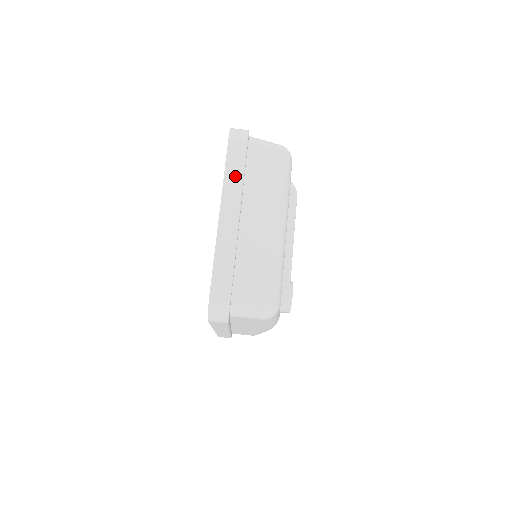
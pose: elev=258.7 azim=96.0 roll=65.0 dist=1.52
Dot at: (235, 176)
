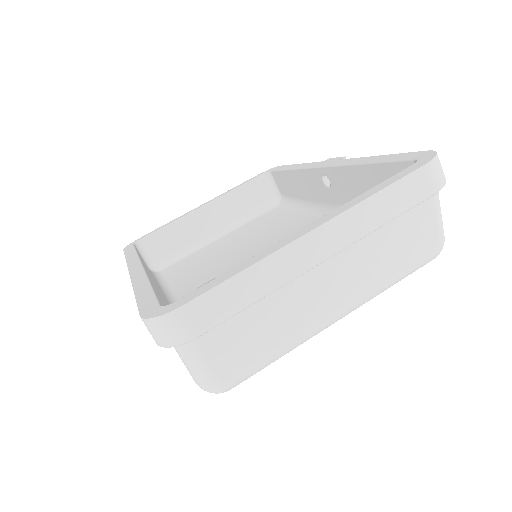
Dot at: (378, 213)
